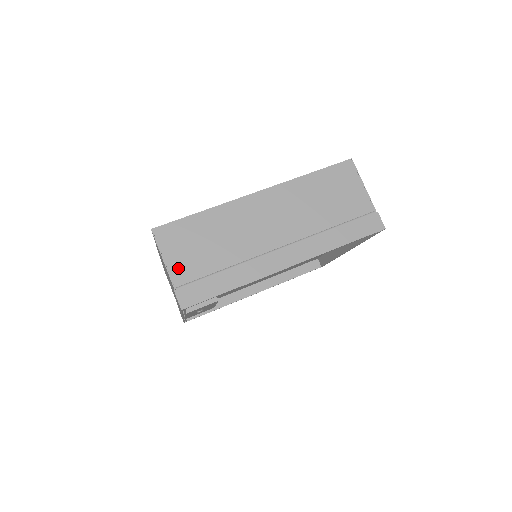
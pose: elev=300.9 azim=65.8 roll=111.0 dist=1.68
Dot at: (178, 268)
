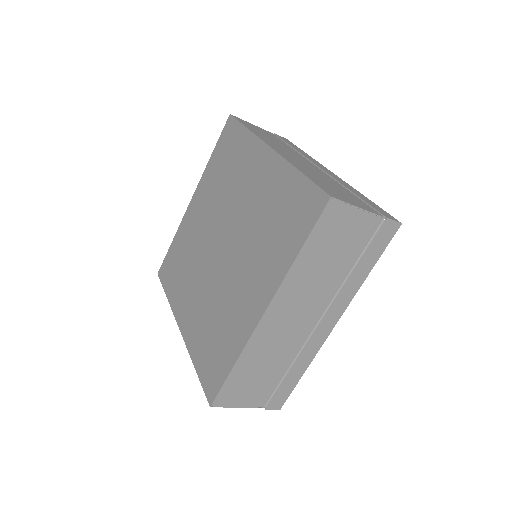
Dot at: (254, 400)
